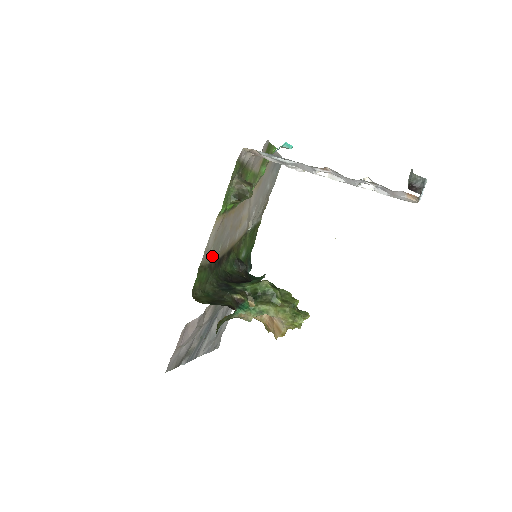
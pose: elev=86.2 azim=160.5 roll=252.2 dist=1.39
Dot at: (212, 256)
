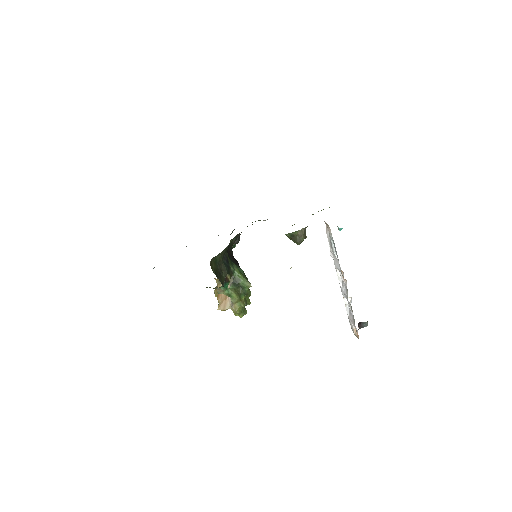
Dot at: occluded
